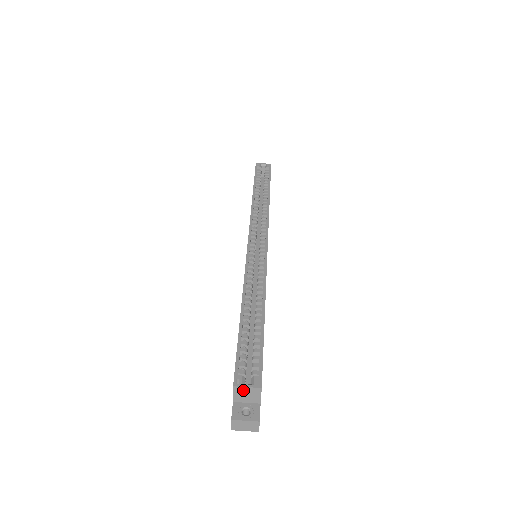
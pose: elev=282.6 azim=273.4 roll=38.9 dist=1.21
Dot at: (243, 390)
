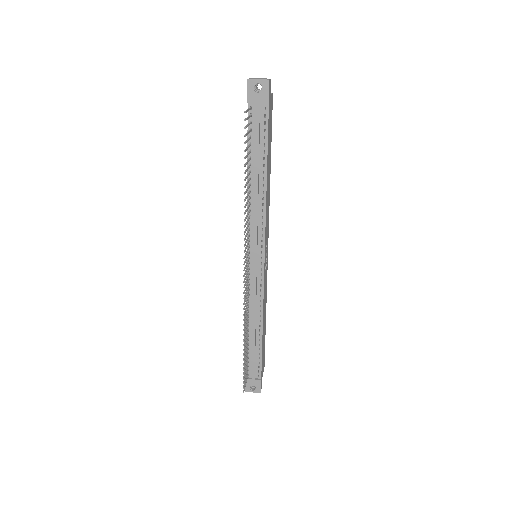
Dot at: occluded
